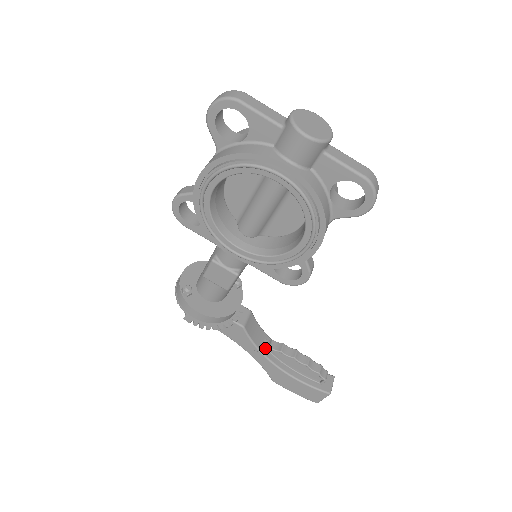
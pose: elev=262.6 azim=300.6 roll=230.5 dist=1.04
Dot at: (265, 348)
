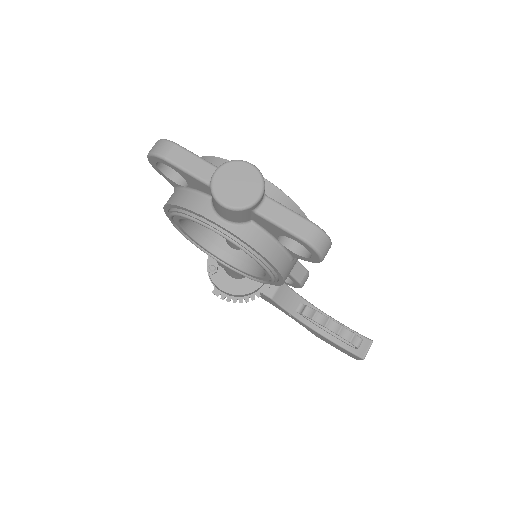
Dot at: (299, 313)
